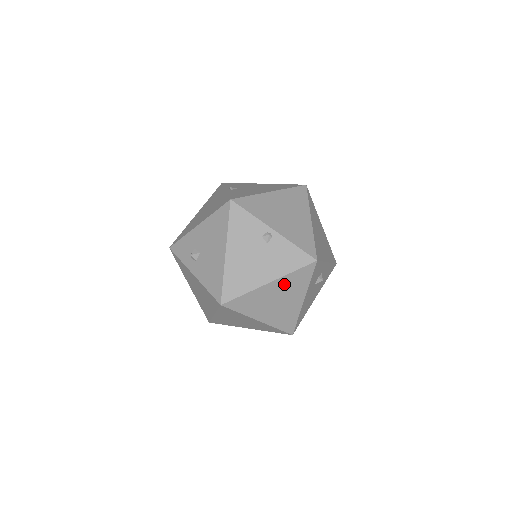
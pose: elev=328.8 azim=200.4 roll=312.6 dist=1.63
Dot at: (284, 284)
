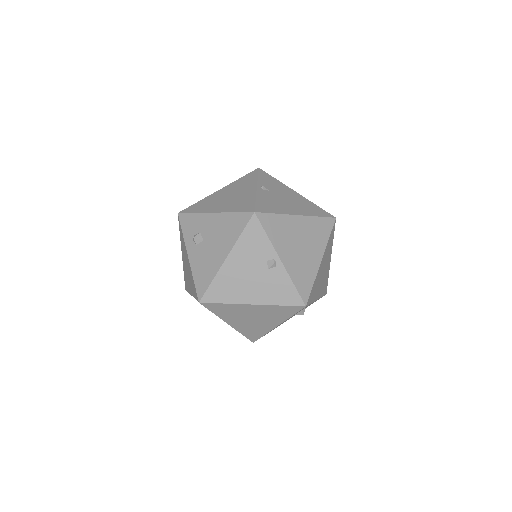
Dot at: (266, 310)
